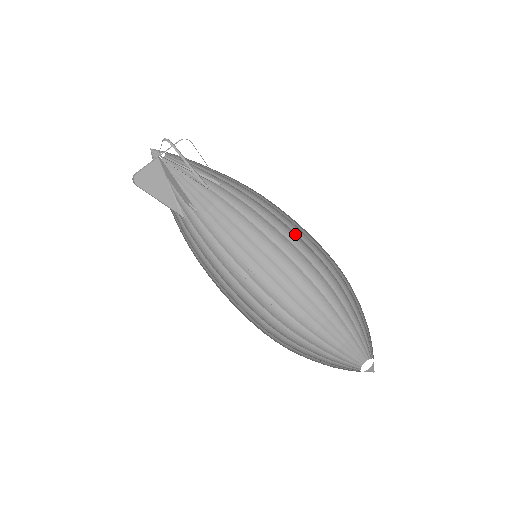
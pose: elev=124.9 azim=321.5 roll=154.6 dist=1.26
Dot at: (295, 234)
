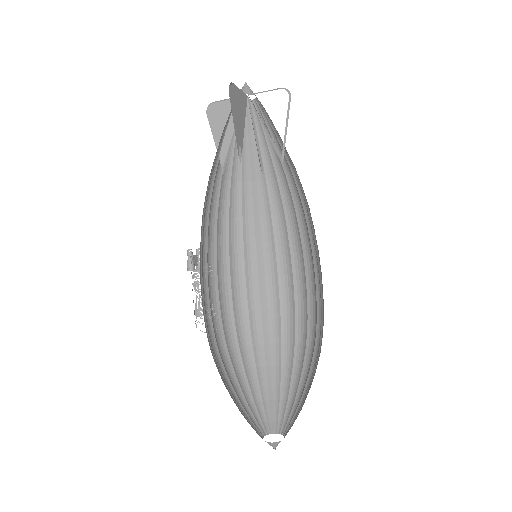
Dot at: (275, 268)
